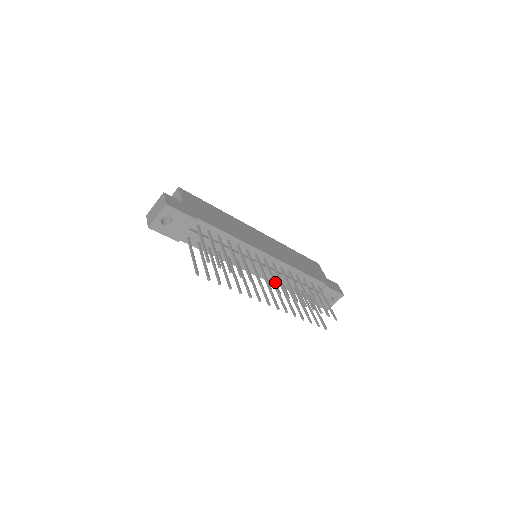
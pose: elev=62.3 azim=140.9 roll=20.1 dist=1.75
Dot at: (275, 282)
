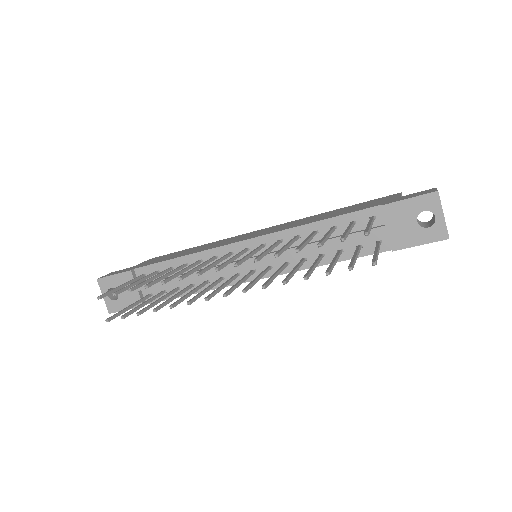
Dot at: (225, 262)
